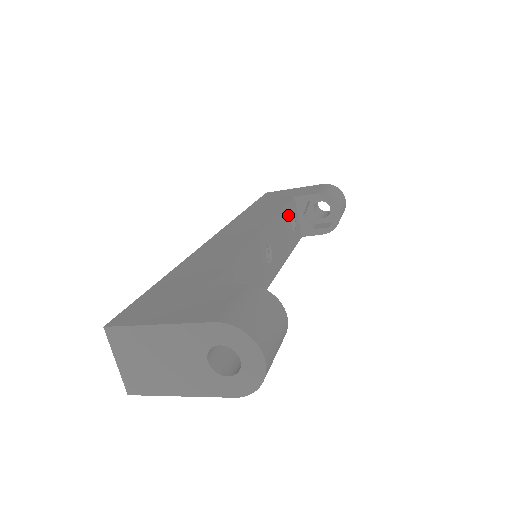
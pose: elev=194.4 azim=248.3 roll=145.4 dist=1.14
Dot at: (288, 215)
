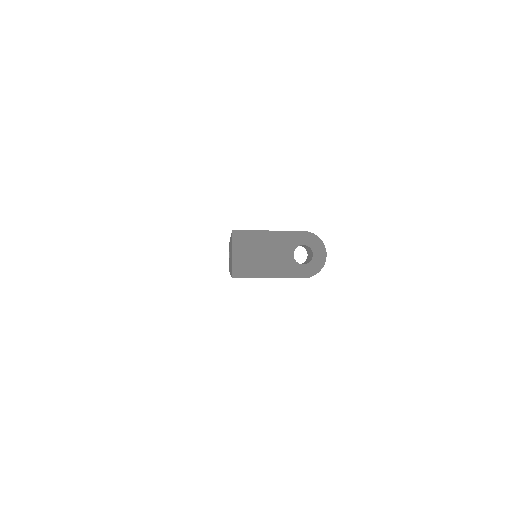
Dot at: occluded
